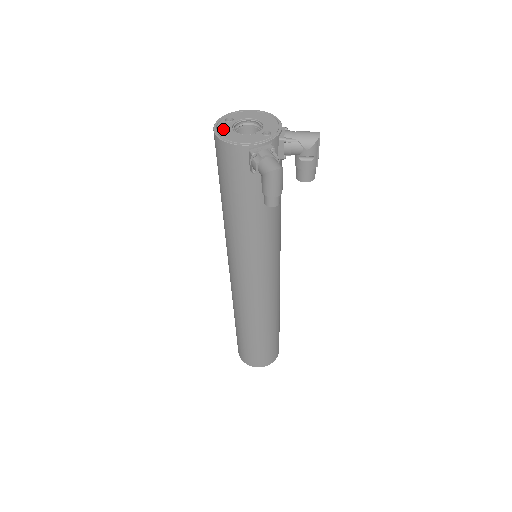
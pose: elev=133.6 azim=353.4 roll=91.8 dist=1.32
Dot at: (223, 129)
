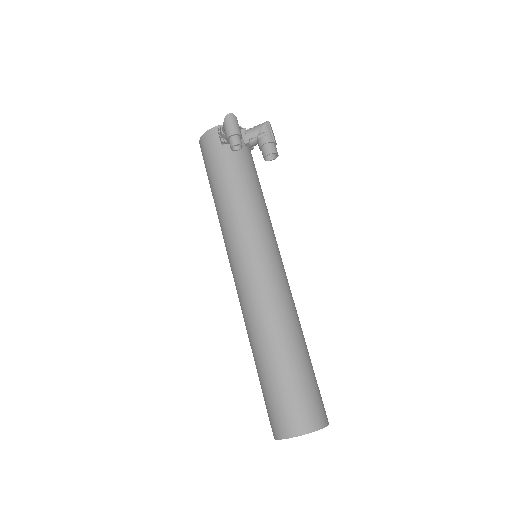
Dot at: occluded
